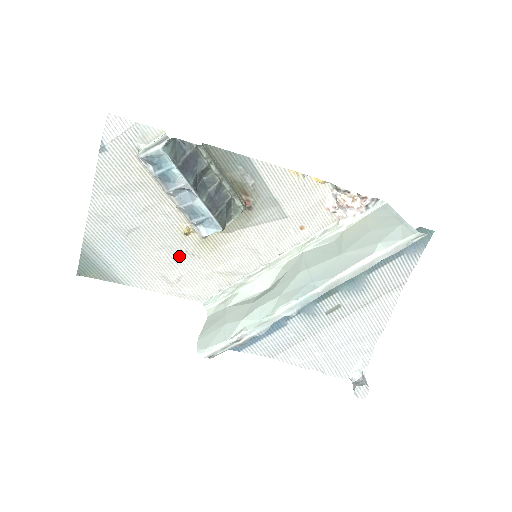
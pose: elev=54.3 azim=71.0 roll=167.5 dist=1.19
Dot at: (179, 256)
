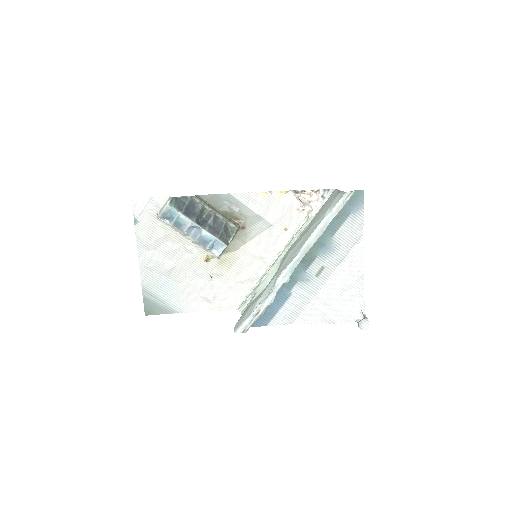
Dot at: (209, 279)
